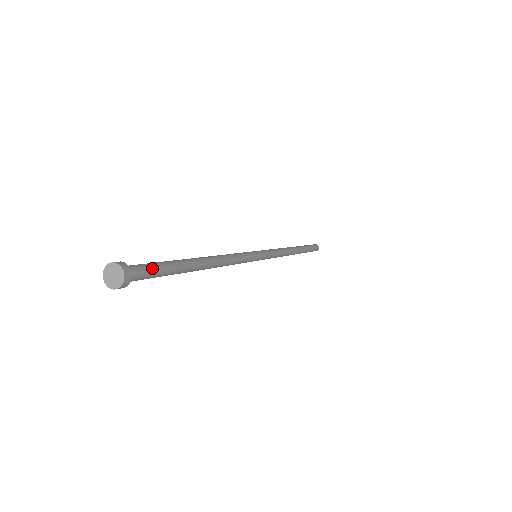
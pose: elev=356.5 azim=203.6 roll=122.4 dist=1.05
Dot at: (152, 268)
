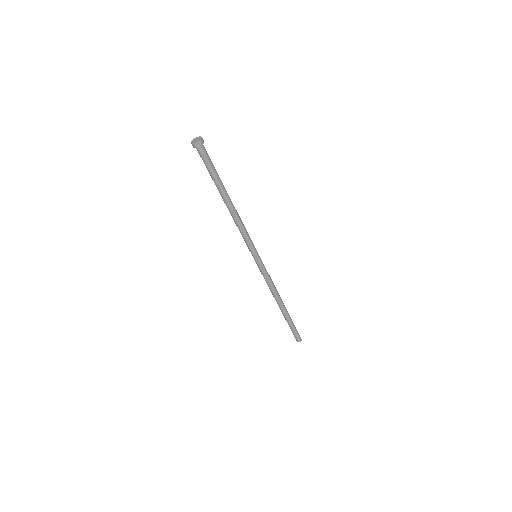
Dot at: (208, 158)
